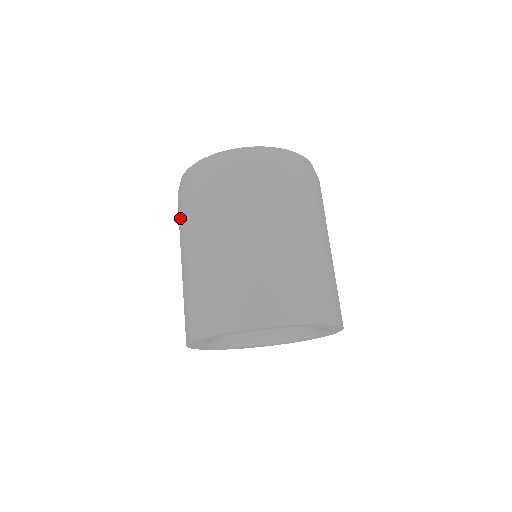
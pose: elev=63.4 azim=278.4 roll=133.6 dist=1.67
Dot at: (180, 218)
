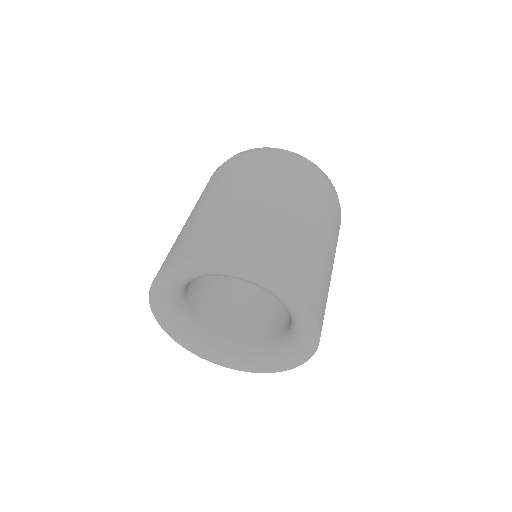
Dot at: (206, 187)
